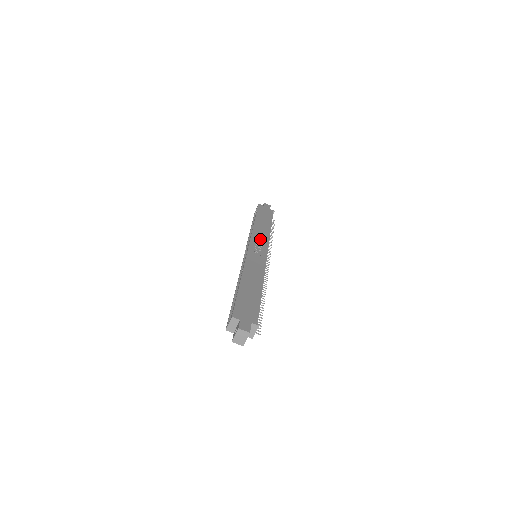
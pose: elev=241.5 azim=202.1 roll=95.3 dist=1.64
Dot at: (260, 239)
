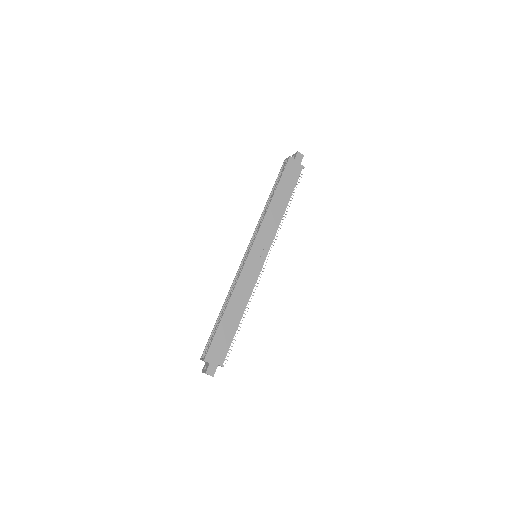
Dot at: (267, 234)
